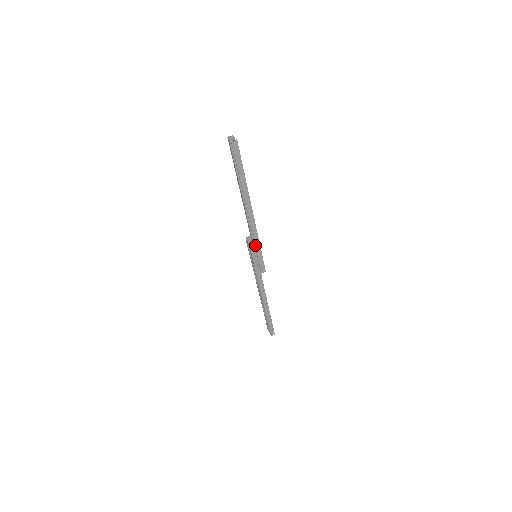
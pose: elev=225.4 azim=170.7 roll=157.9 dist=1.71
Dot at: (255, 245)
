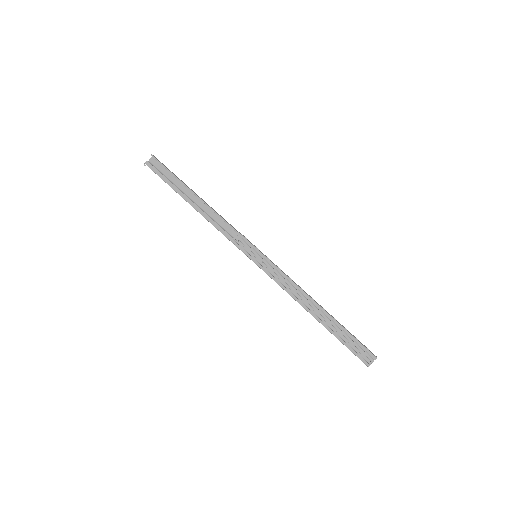
Dot at: occluded
